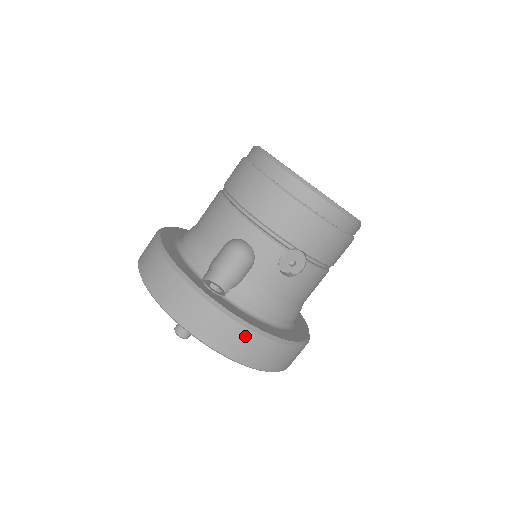
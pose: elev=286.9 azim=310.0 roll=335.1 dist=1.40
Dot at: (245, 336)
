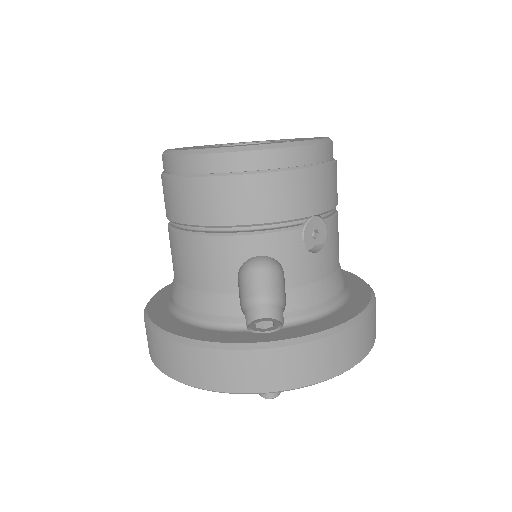
Dot at: (340, 342)
